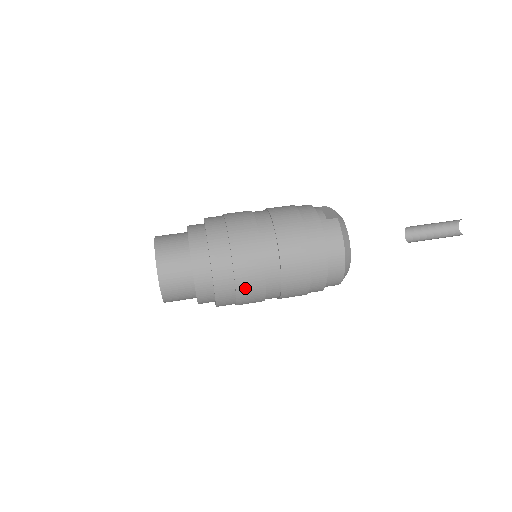
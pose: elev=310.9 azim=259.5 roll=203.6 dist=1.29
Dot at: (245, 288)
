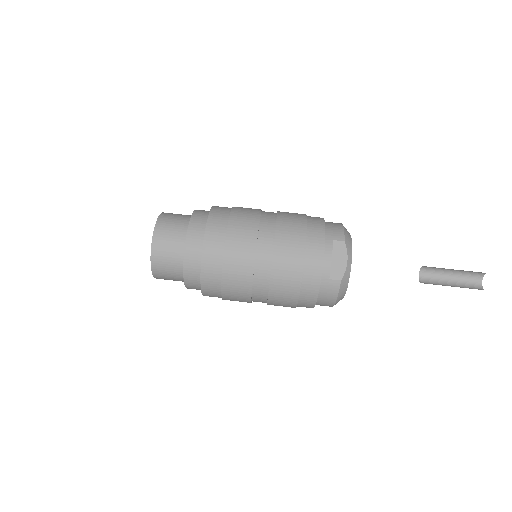
Dot at: occluded
